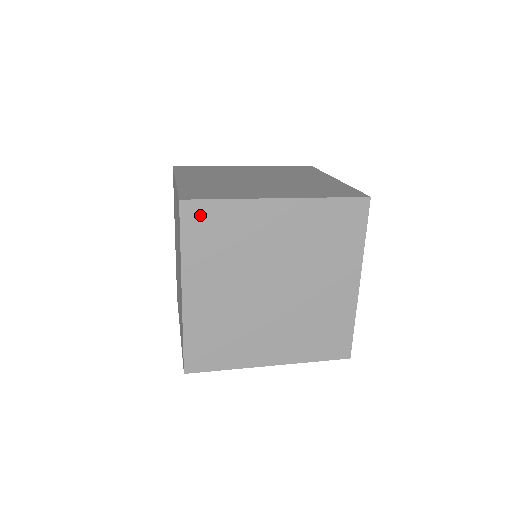
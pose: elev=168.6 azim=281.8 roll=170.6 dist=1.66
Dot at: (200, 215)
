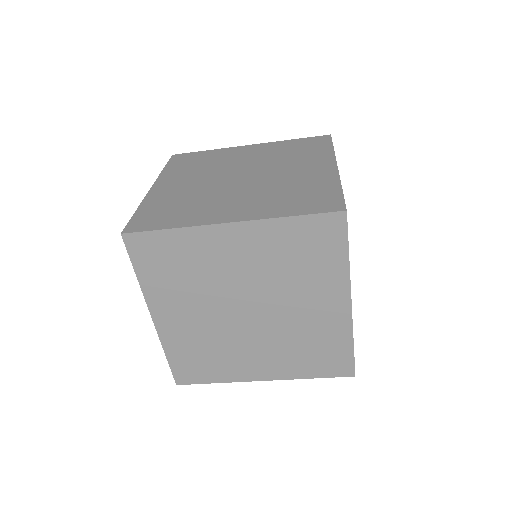
Dot at: (185, 158)
